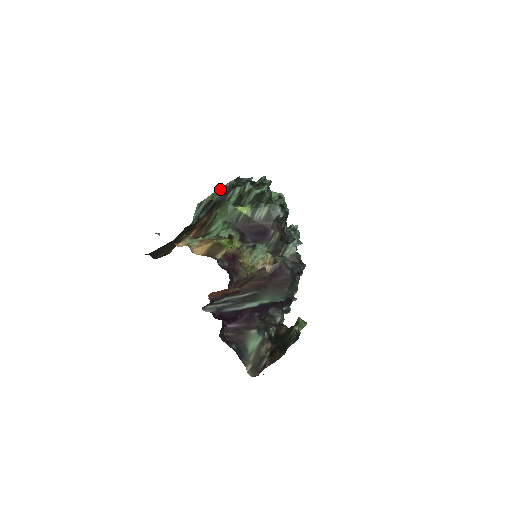
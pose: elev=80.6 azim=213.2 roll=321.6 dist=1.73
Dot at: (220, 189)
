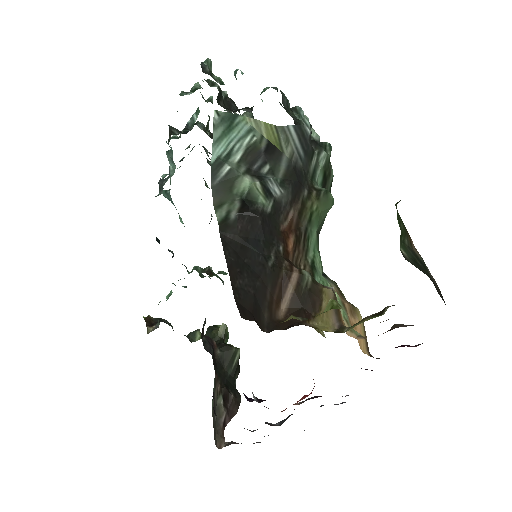
Dot at: (294, 130)
